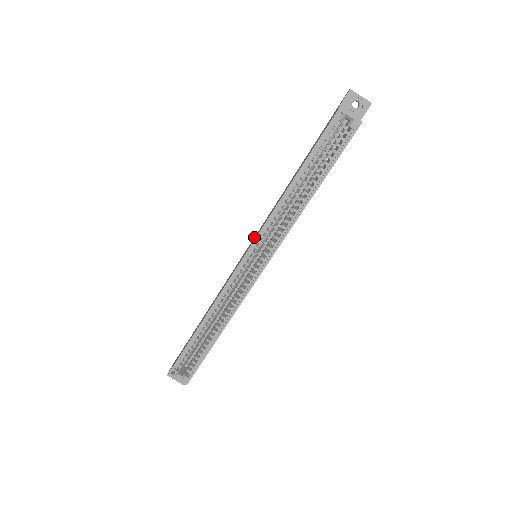
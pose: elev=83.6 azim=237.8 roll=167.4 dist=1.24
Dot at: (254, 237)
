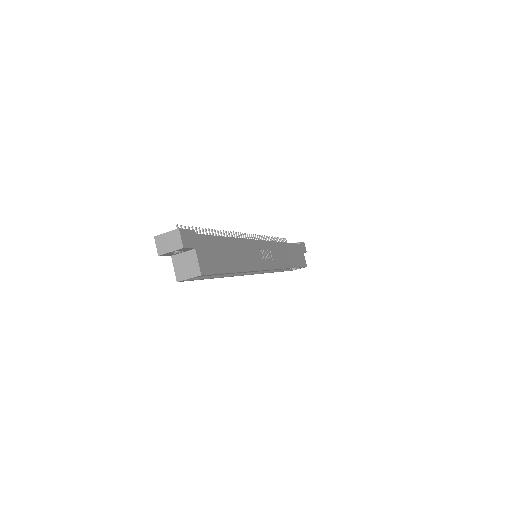
Dot at: occluded
